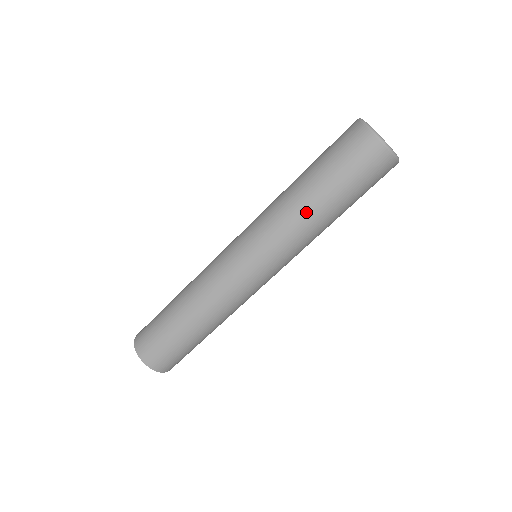
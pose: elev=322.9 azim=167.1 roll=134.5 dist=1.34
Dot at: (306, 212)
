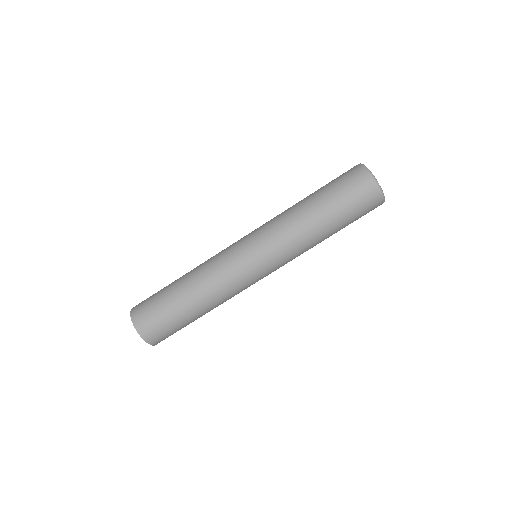
Dot at: (312, 231)
